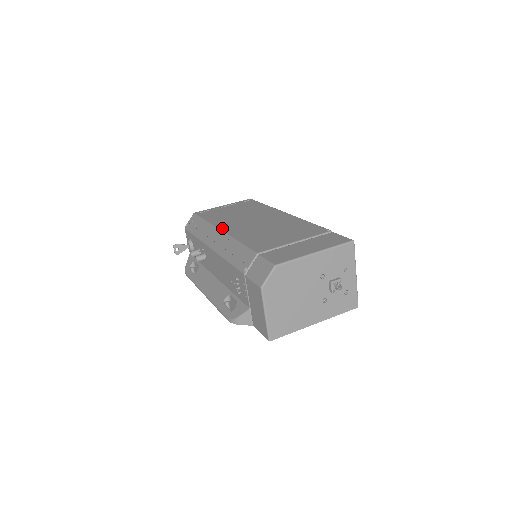
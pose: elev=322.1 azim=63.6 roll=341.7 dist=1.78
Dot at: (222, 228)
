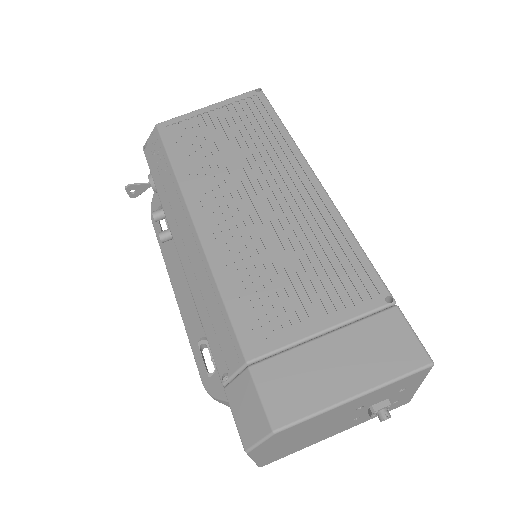
Dot at: (196, 216)
